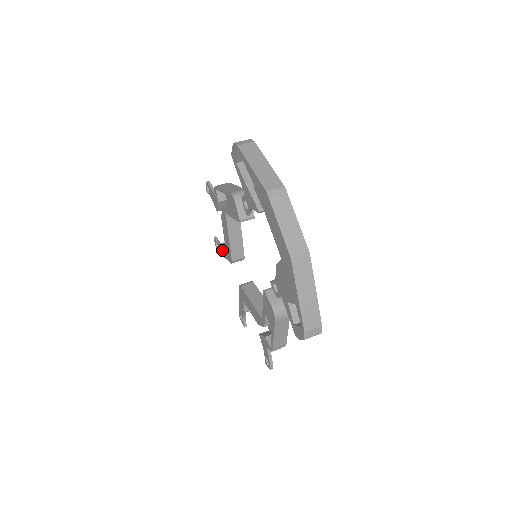
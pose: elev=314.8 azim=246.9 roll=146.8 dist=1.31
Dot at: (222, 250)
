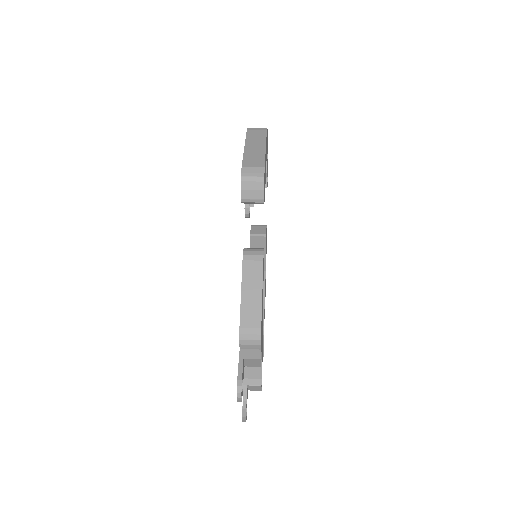
Dot at: occluded
